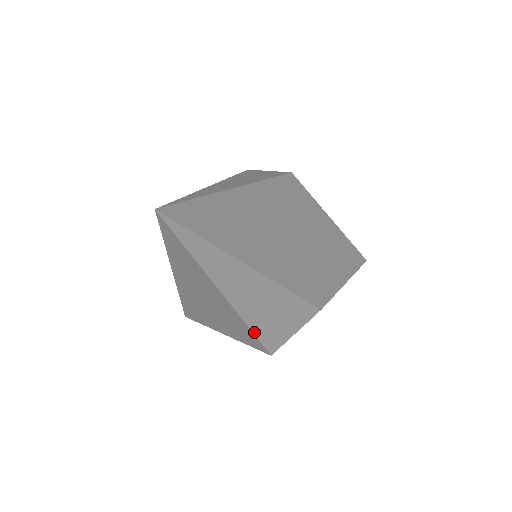
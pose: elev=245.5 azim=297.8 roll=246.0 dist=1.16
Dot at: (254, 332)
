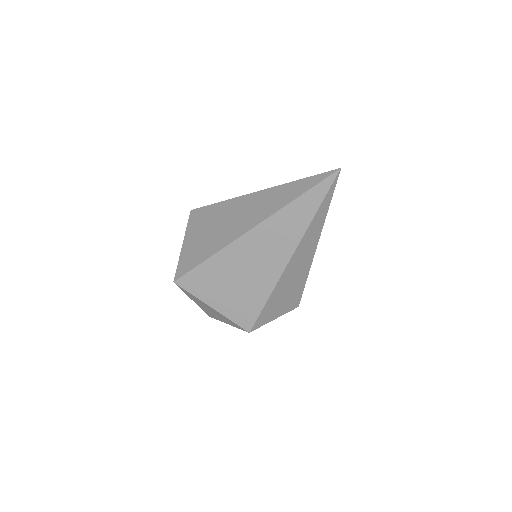
Dot at: (268, 300)
